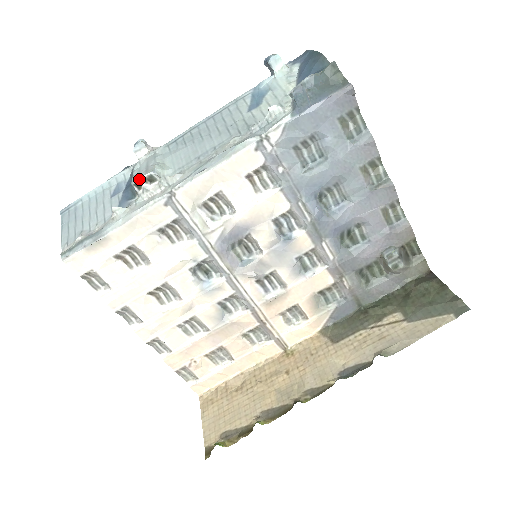
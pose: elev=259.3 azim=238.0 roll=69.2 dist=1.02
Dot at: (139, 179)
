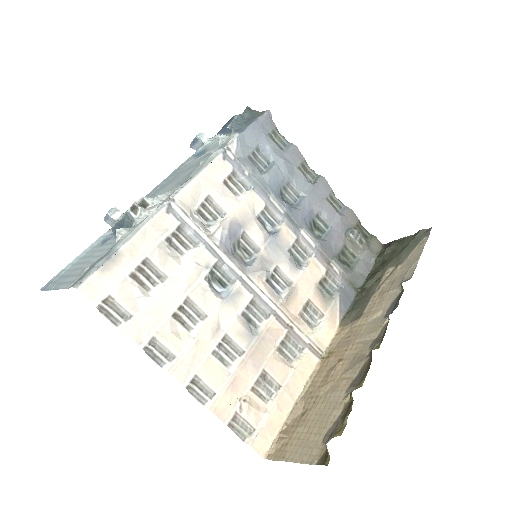
Dot at: (134, 203)
